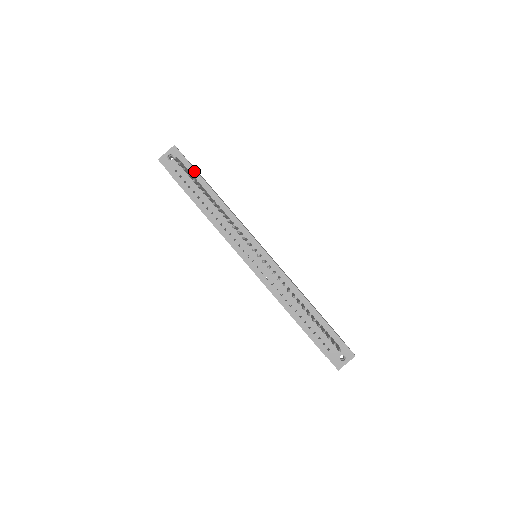
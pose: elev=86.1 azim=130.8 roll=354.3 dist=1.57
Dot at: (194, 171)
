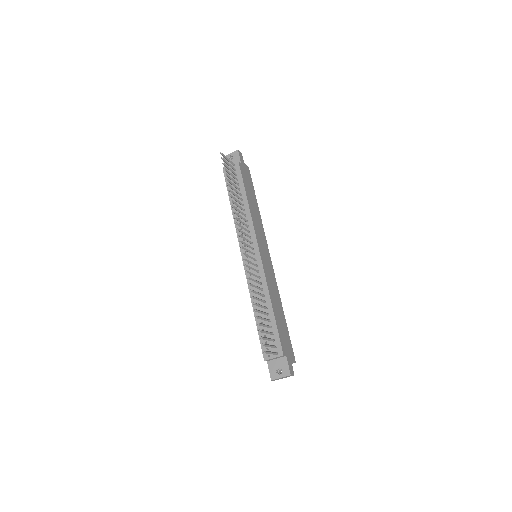
Dot at: (239, 172)
